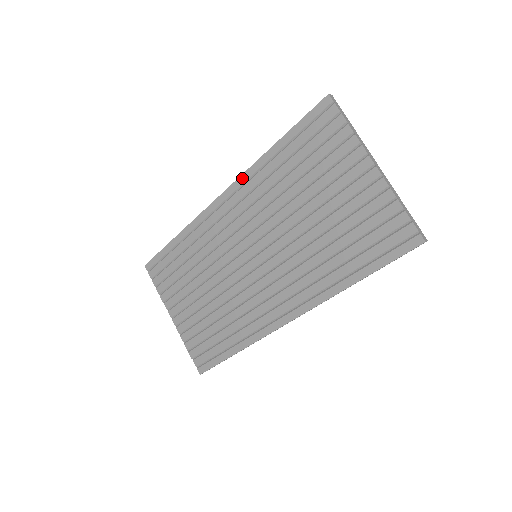
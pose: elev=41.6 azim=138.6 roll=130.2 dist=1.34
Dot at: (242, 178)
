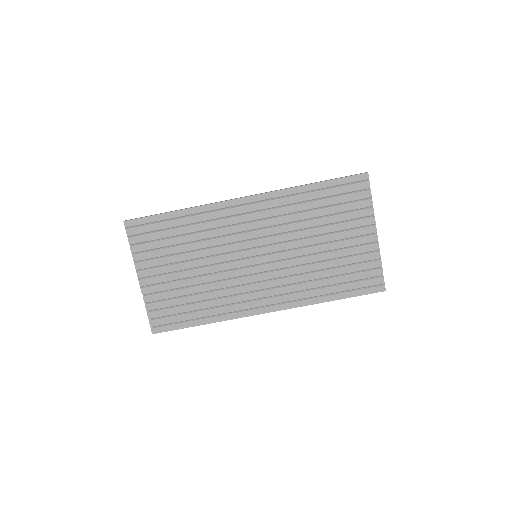
Dot at: (272, 194)
